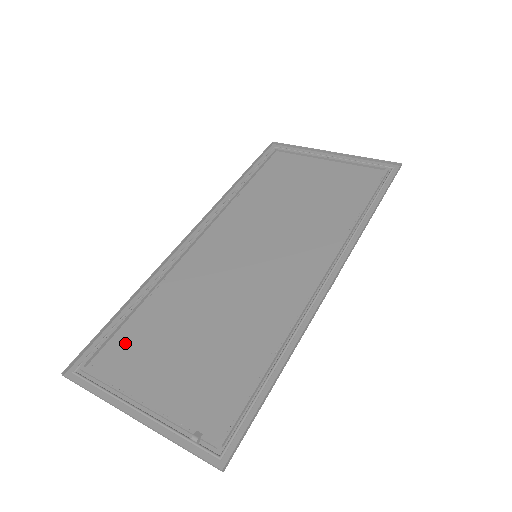
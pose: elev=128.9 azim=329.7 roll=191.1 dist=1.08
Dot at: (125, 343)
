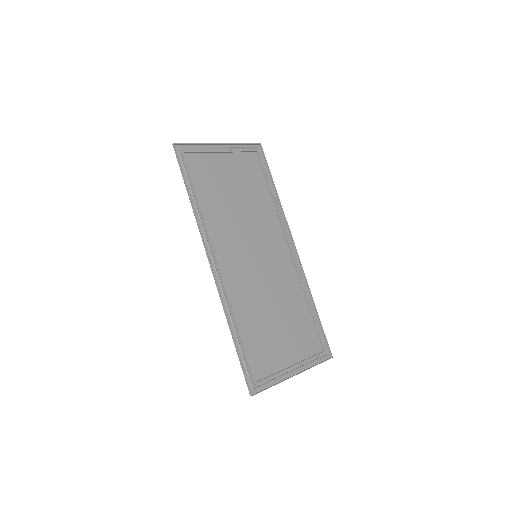
Dot at: (256, 354)
